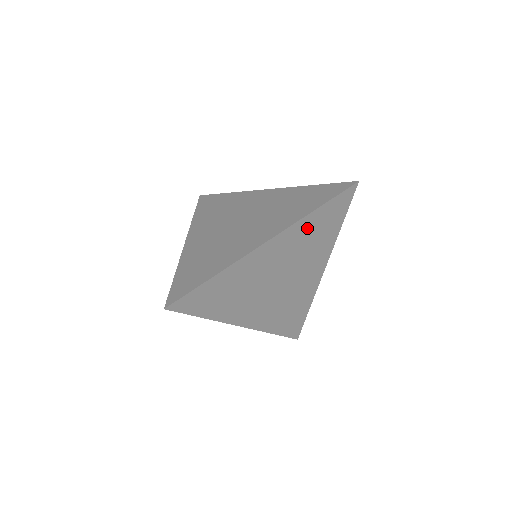
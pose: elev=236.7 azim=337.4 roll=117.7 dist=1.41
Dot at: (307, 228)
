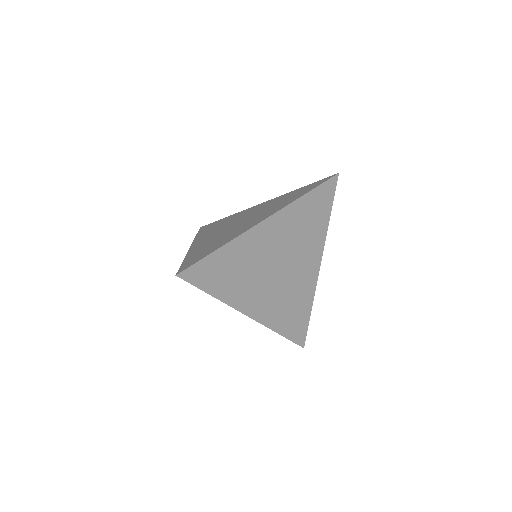
Dot at: (299, 213)
